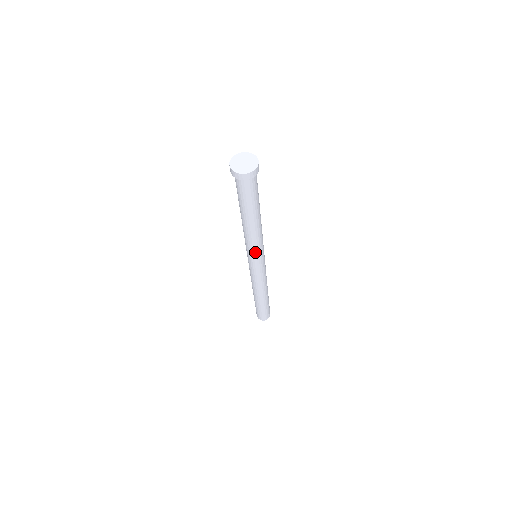
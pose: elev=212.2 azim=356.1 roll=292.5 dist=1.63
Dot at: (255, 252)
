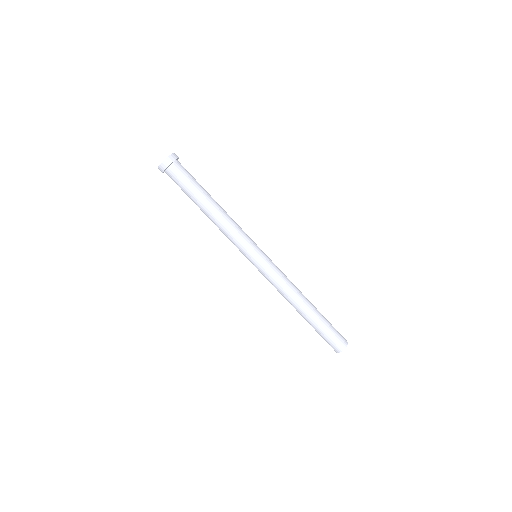
Dot at: (248, 238)
